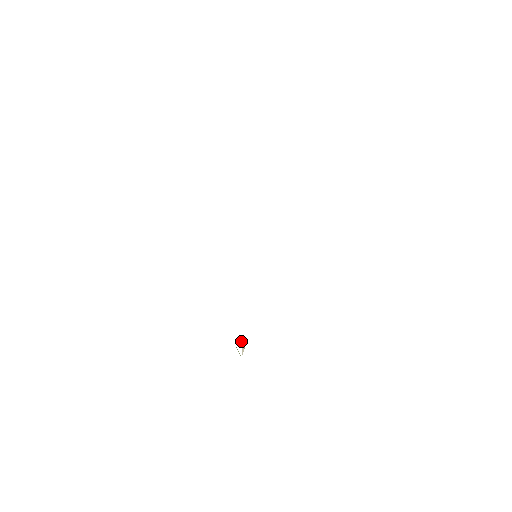
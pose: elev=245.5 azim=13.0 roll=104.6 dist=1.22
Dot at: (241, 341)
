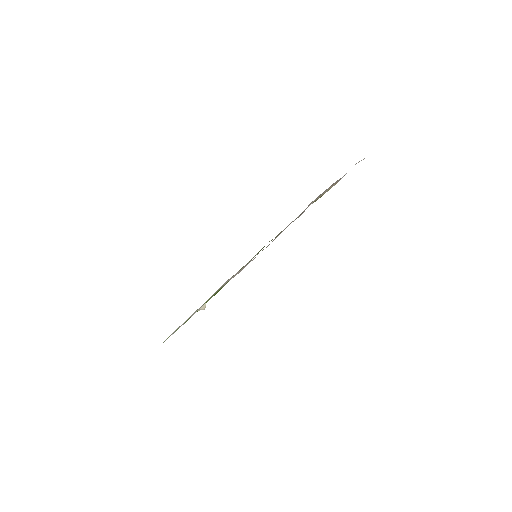
Dot at: occluded
